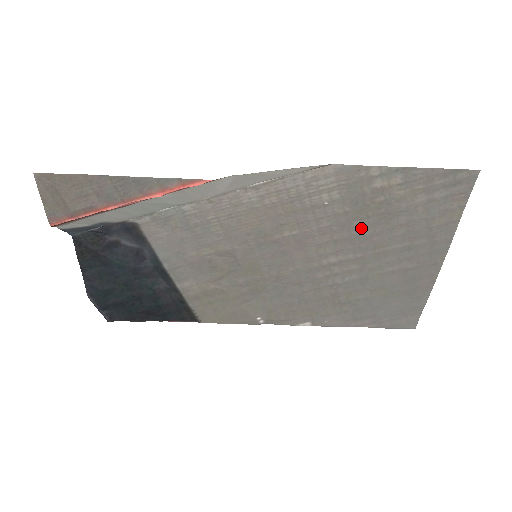
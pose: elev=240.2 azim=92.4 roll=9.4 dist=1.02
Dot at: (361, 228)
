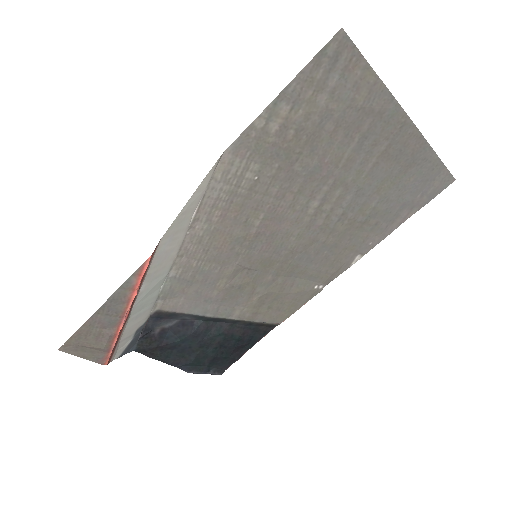
Dot at: (305, 165)
